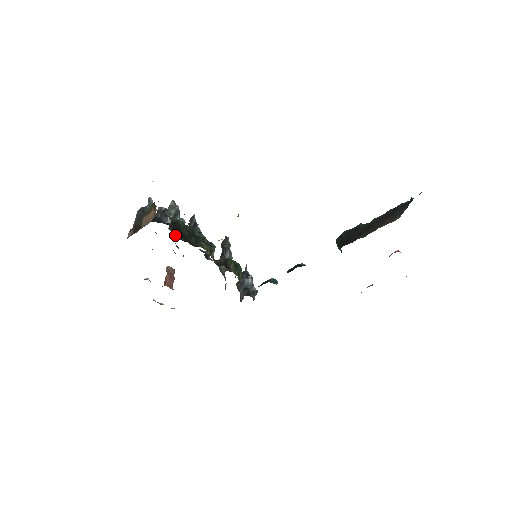
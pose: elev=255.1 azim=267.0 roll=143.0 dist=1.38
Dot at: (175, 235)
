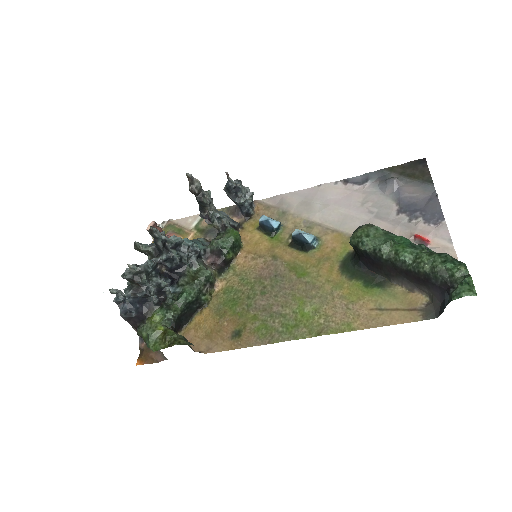
Dot at: (182, 326)
